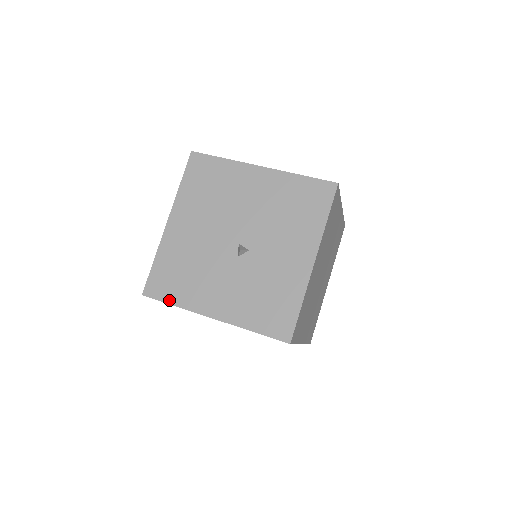
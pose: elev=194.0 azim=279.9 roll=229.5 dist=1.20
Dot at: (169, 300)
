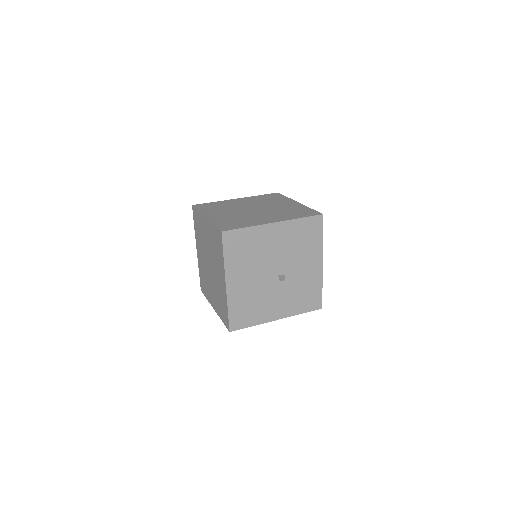
Dot at: (248, 325)
